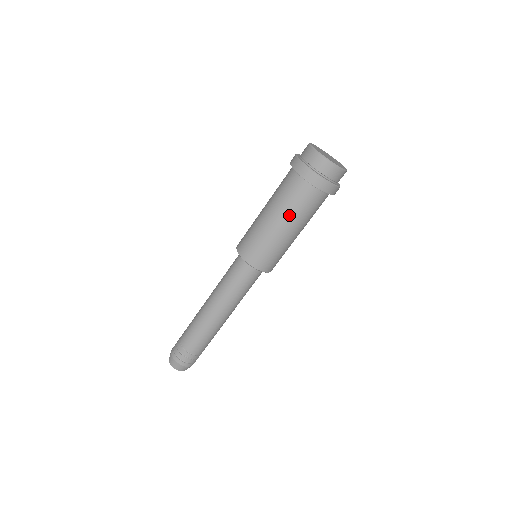
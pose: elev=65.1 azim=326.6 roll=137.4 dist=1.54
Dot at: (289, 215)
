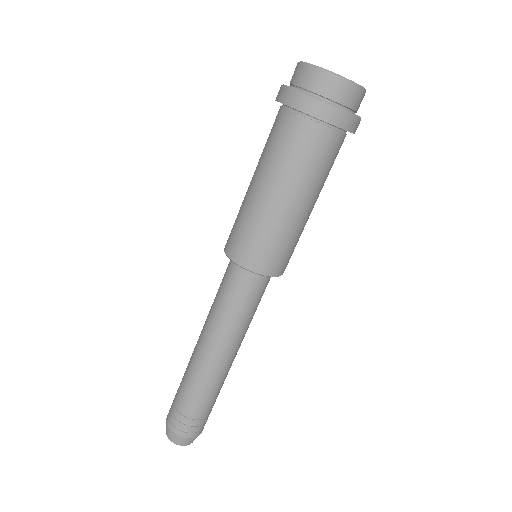
Dot at: (306, 184)
